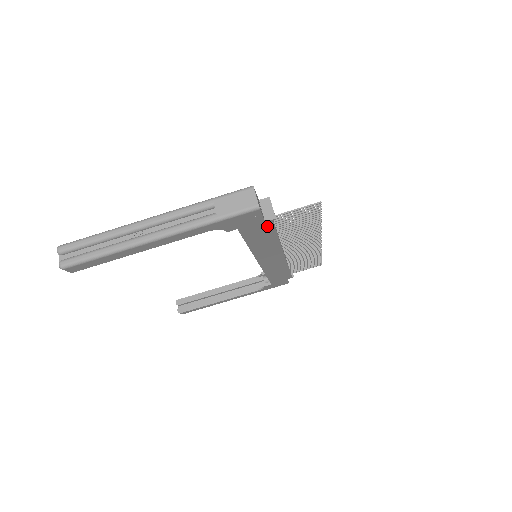
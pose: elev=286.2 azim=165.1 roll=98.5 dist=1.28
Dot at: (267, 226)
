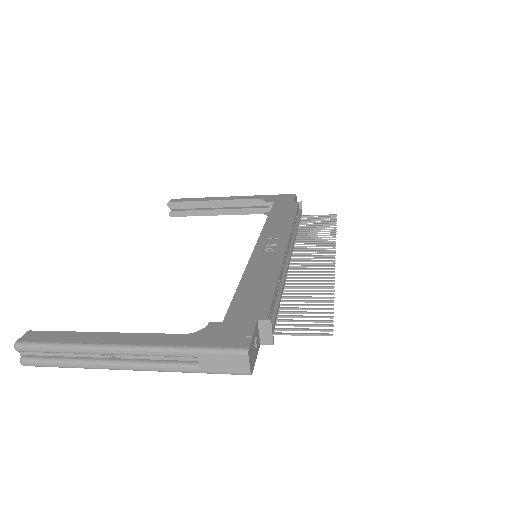
Dot at: occluded
